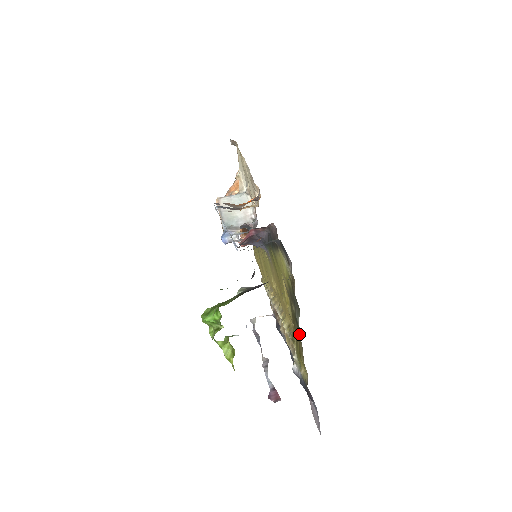
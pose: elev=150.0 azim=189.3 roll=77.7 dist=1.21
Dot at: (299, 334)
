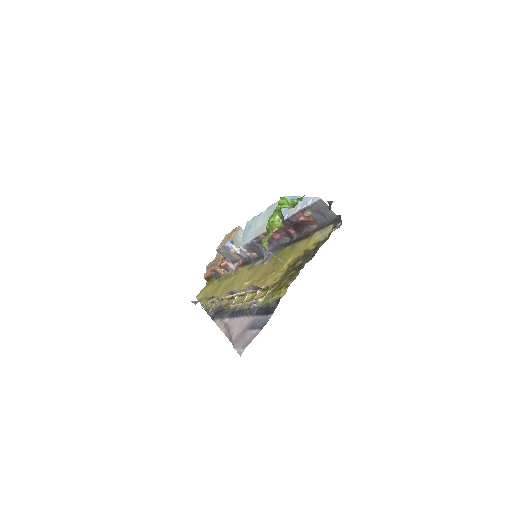
Dot at: occluded
